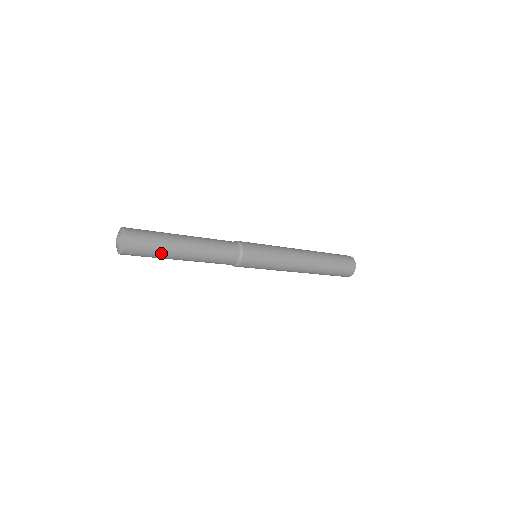
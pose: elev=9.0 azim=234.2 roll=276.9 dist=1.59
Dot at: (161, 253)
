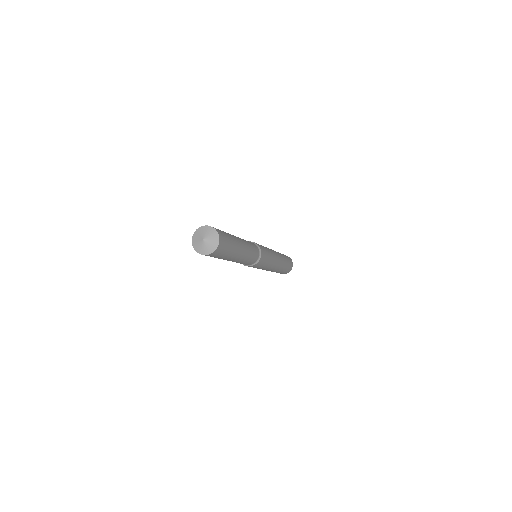
Dot at: (232, 250)
